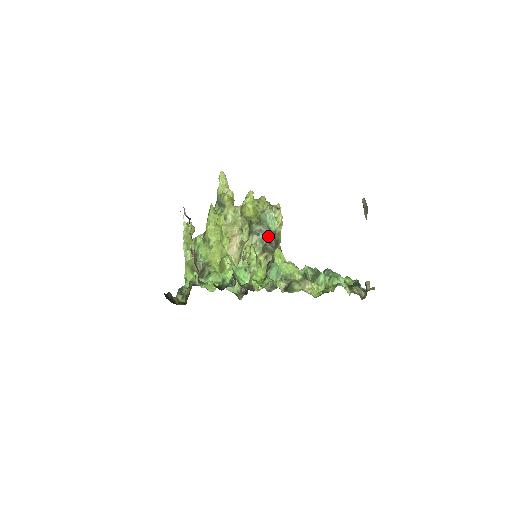
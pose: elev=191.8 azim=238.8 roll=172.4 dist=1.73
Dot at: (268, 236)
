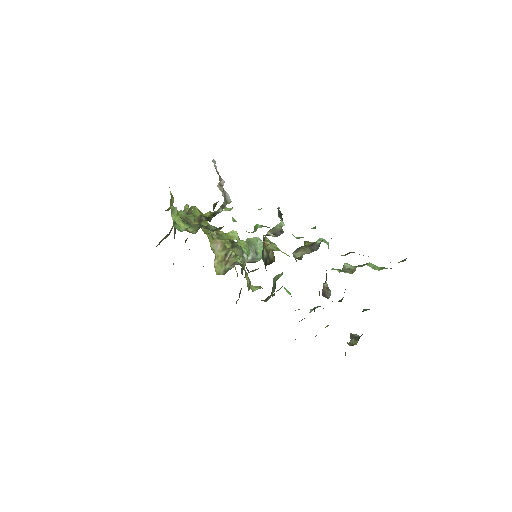
Dot at: (245, 264)
